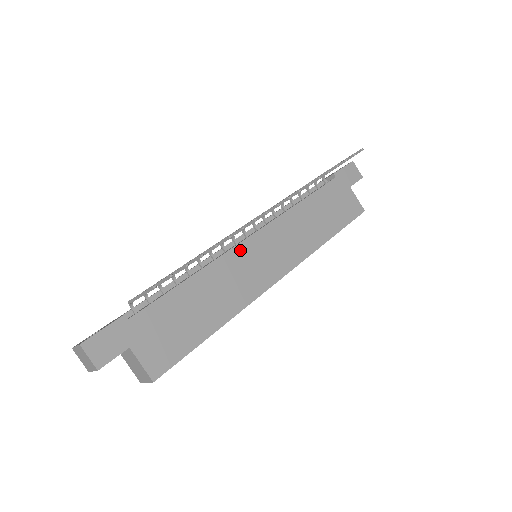
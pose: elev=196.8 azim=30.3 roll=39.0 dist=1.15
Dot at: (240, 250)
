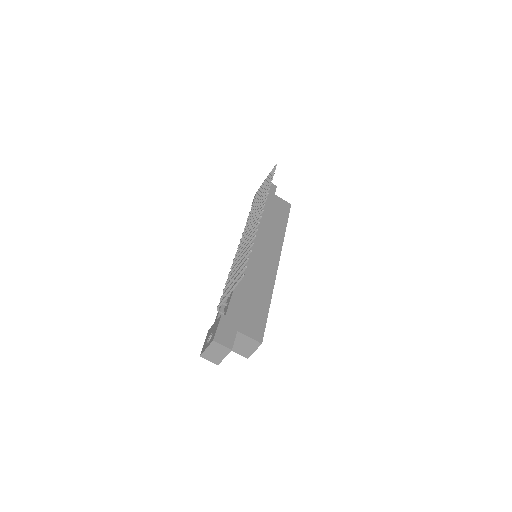
Dot at: (249, 254)
